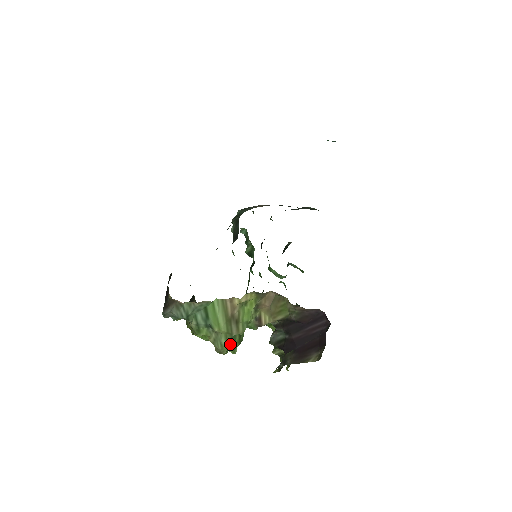
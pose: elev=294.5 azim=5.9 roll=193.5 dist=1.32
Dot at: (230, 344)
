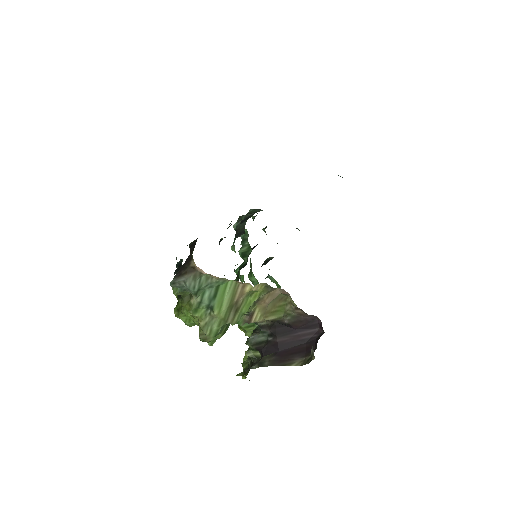
Dot at: (219, 332)
